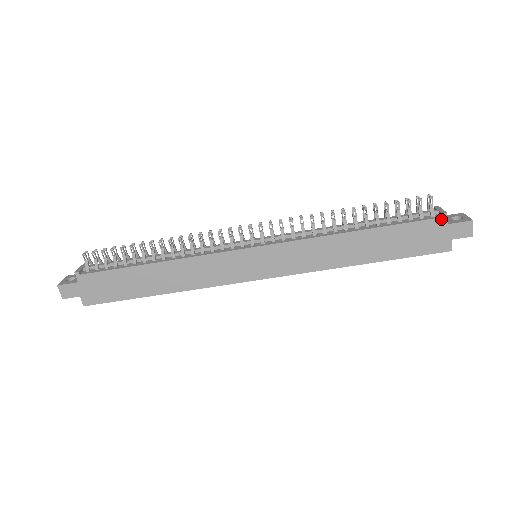
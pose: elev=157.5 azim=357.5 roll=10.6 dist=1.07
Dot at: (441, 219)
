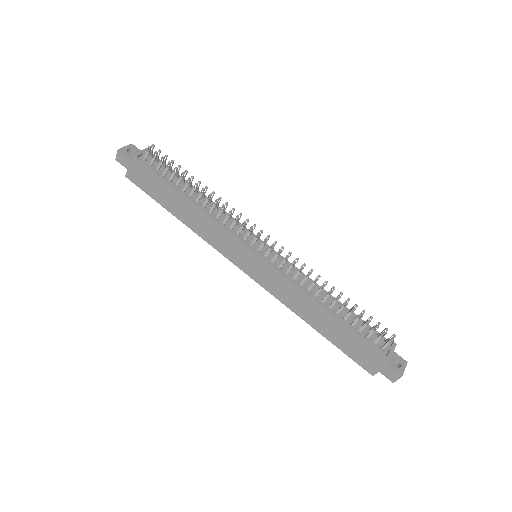
Dot at: (384, 357)
